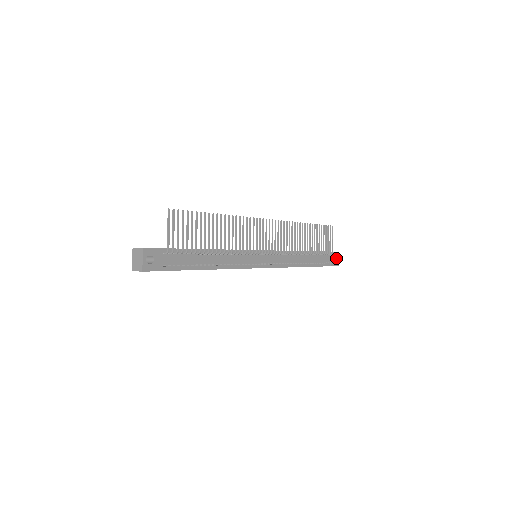
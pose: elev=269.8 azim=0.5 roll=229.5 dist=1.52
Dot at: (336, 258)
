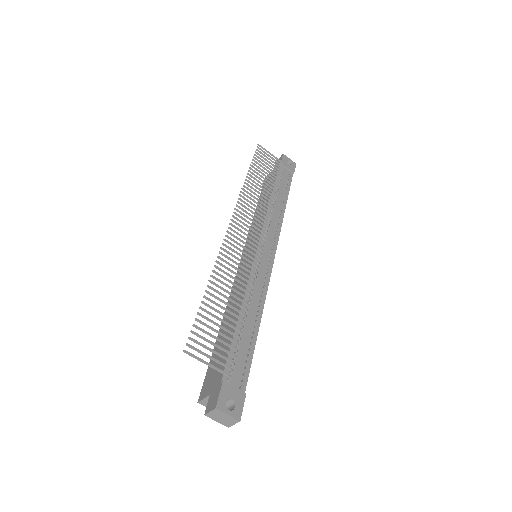
Dot at: (287, 161)
